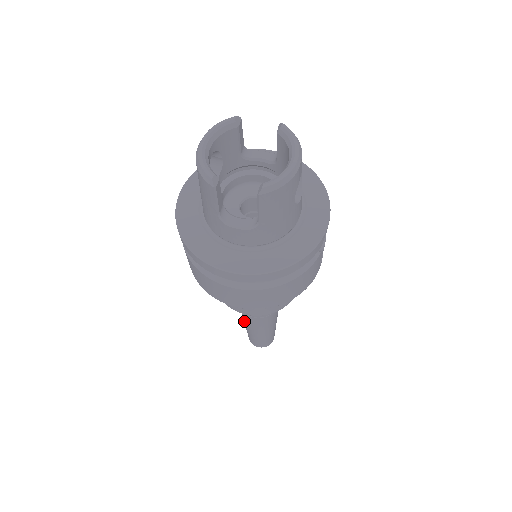
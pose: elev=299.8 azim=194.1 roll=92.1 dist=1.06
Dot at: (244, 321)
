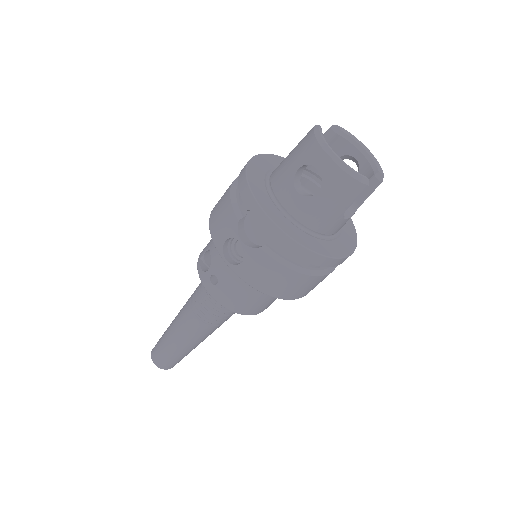
Dot at: (190, 341)
